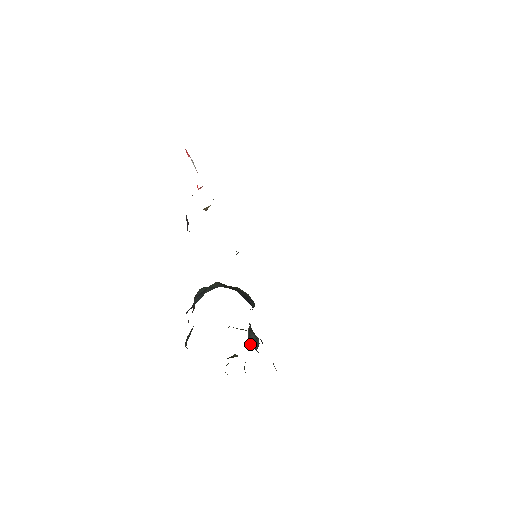
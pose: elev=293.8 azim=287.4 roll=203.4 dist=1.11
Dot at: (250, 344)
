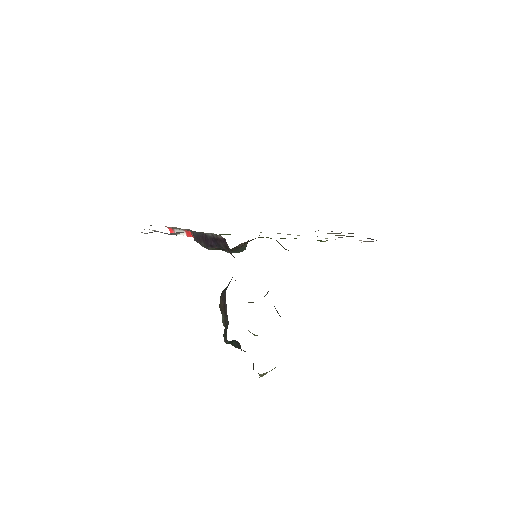
Dot at: occluded
